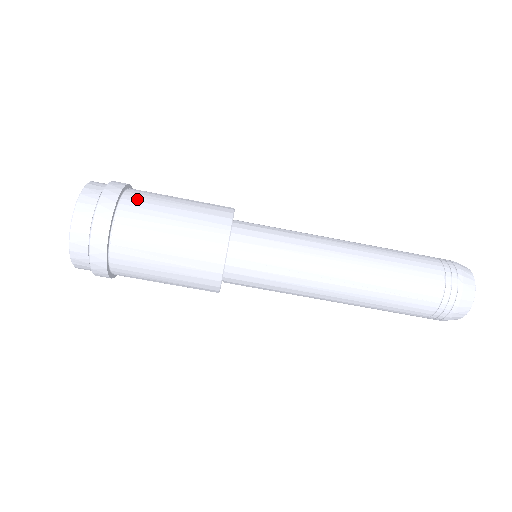
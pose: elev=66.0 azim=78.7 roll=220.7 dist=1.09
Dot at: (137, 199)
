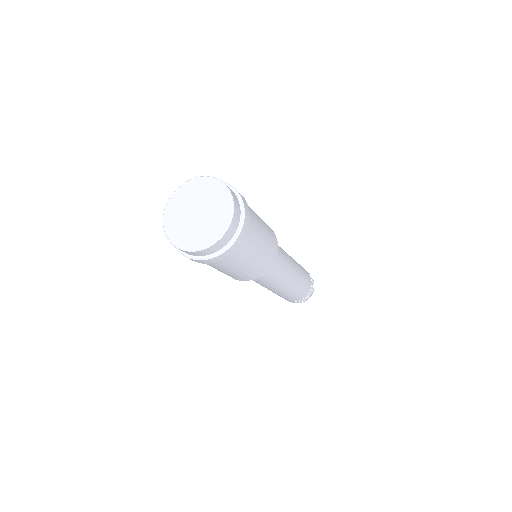
Dot at: (251, 215)
